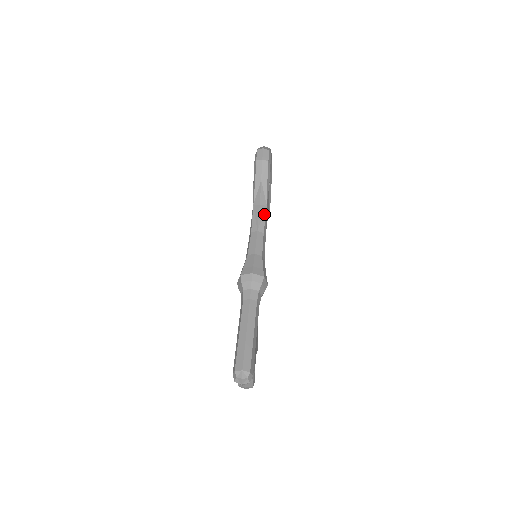
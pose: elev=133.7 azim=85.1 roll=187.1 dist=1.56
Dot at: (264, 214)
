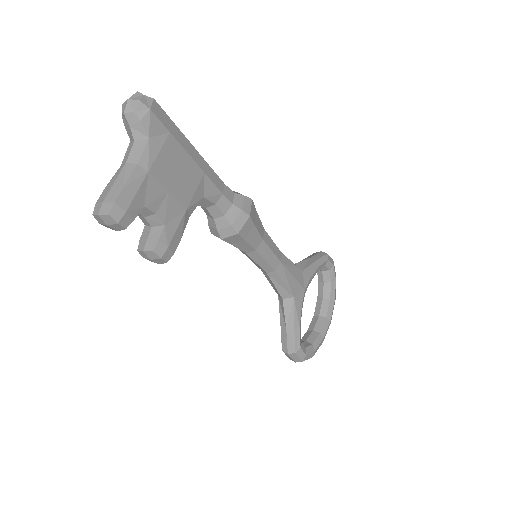
Dot at: (294, 264)
